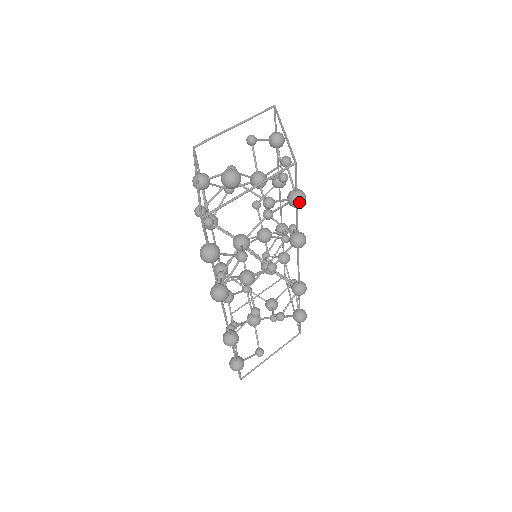
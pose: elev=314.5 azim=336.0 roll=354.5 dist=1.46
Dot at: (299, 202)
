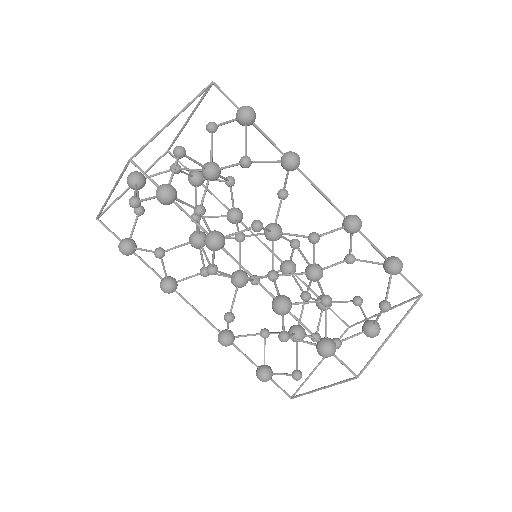
Dot at: (157, 199)
